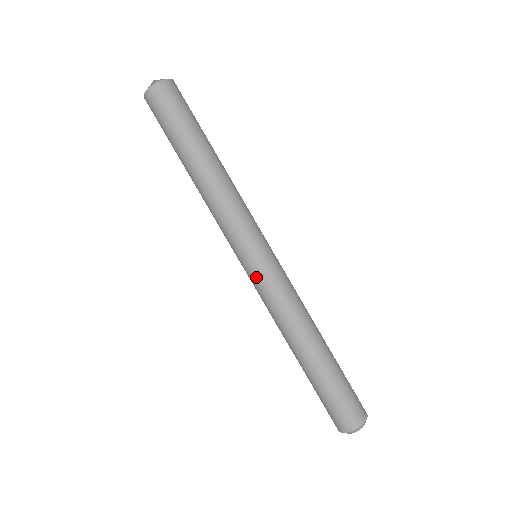
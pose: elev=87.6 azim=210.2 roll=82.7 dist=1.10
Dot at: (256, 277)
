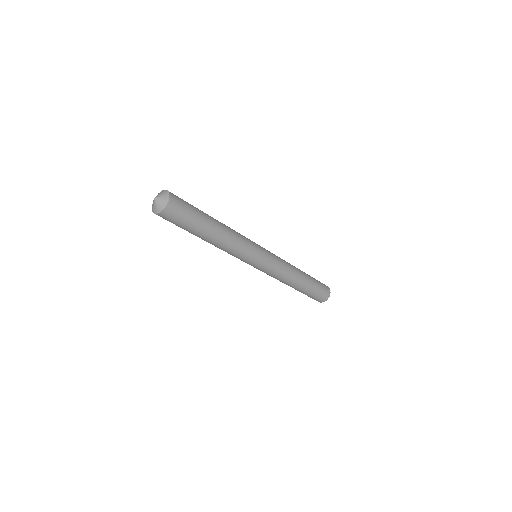
Dot at: (263, 269)
